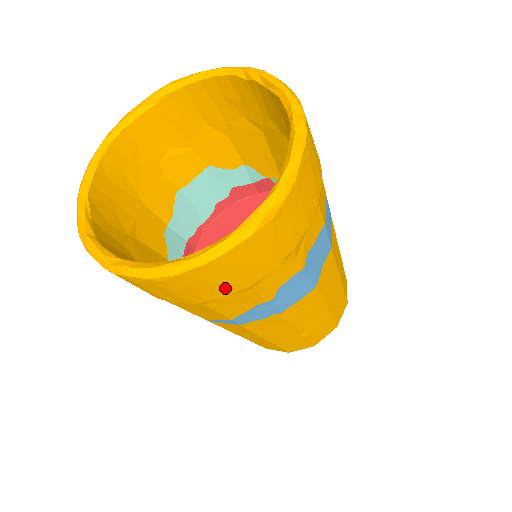
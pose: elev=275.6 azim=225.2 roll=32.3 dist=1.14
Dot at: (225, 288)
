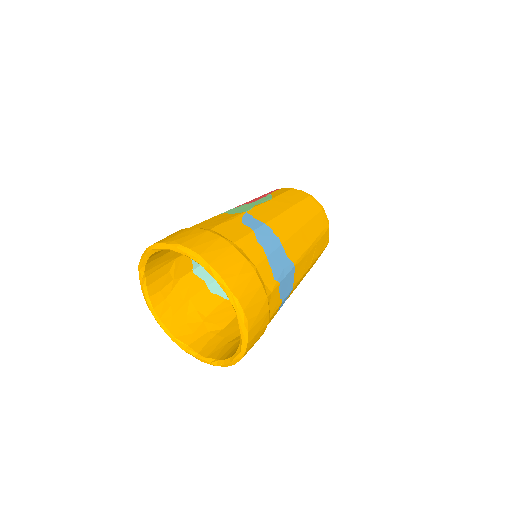
Dot at: (261, 335)
